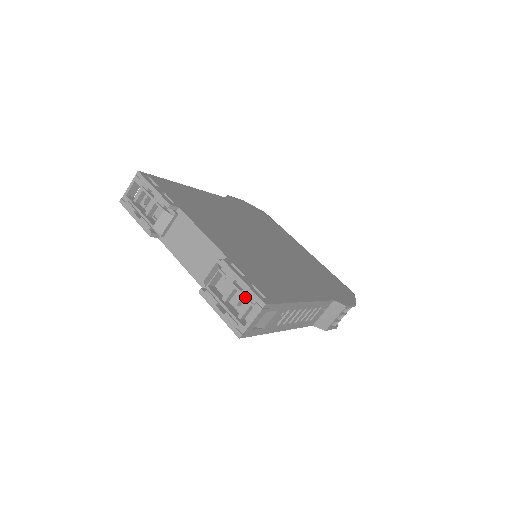
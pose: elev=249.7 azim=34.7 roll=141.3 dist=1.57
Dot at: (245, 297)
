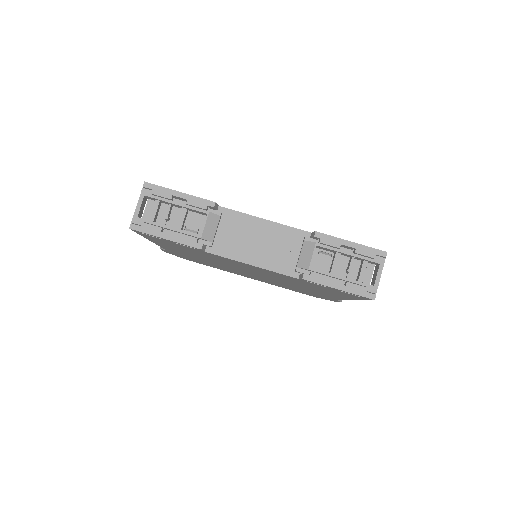
Dot at: (361, 256)
